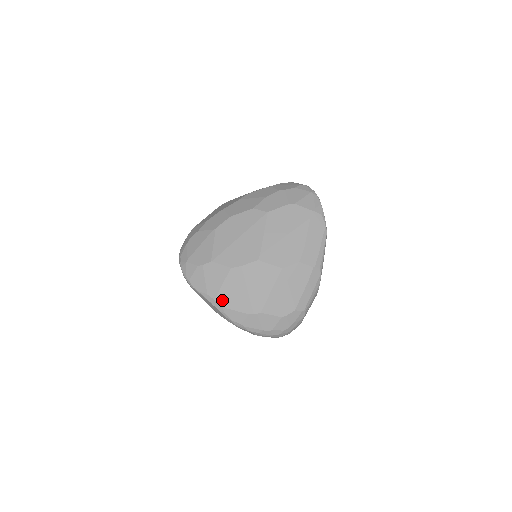
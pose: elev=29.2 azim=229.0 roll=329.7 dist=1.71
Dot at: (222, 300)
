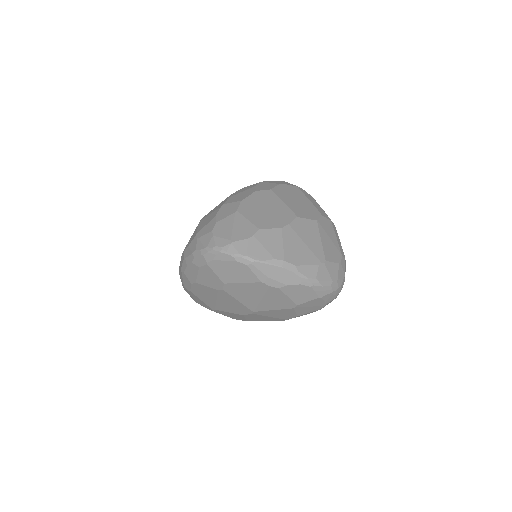
Dot at: (291, 259)
